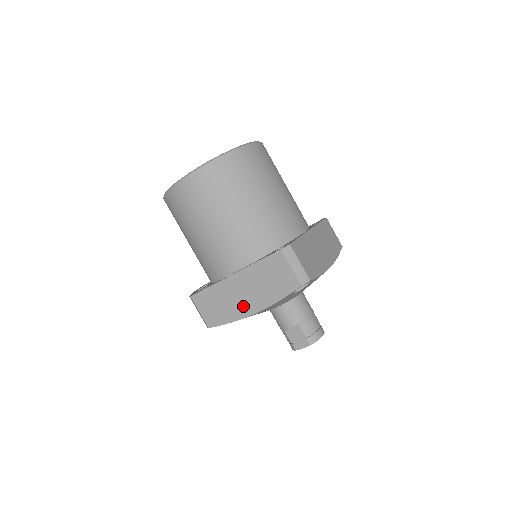
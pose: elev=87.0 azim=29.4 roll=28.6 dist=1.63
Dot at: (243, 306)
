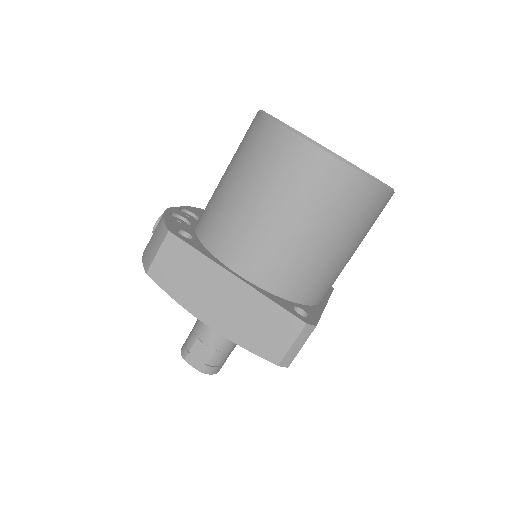
Dot at: (205, 306)
